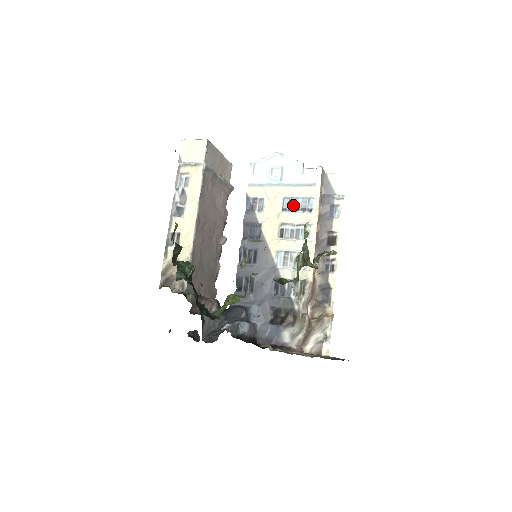
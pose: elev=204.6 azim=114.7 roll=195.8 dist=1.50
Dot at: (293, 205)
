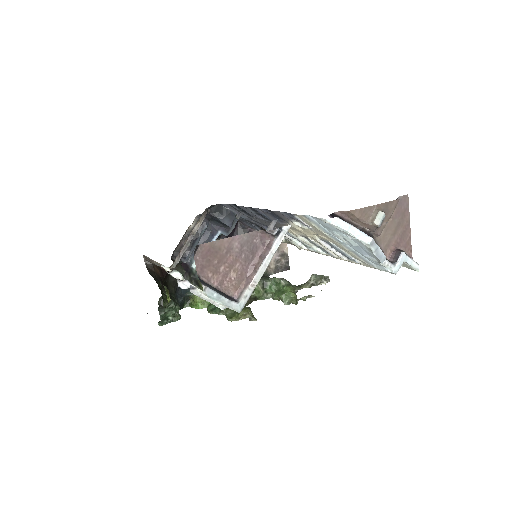
Dot at: (335, 248)
